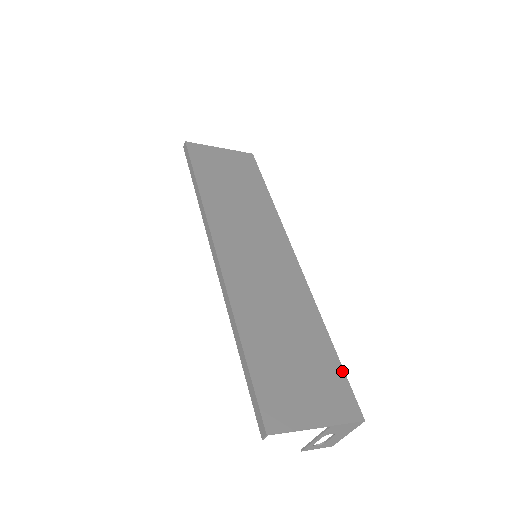
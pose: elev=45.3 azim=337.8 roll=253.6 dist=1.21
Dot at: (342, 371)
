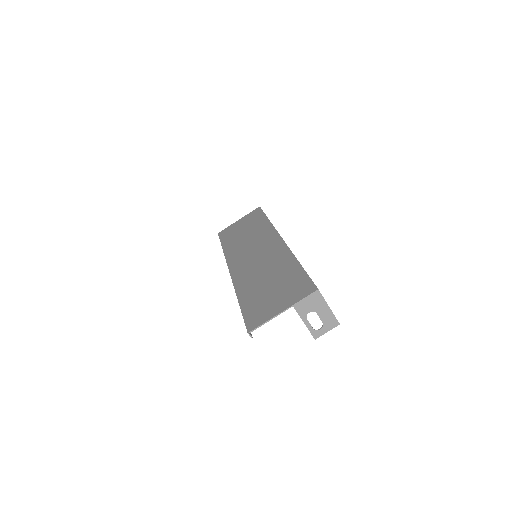
Dot at: (305, 274)
